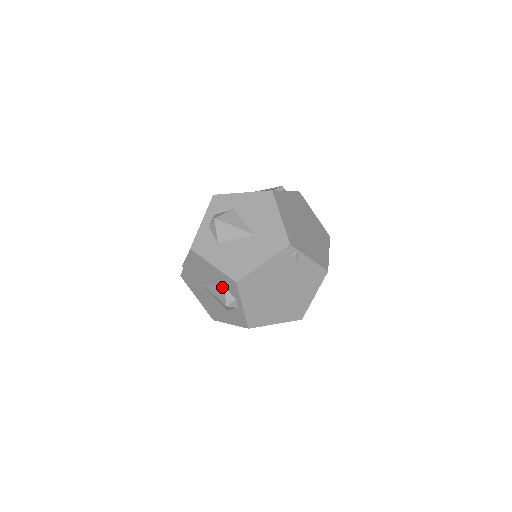
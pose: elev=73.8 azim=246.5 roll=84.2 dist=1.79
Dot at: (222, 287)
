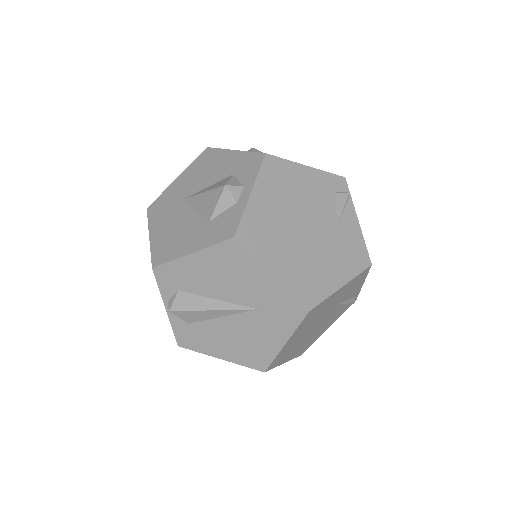
Dot at: (229, 176)
